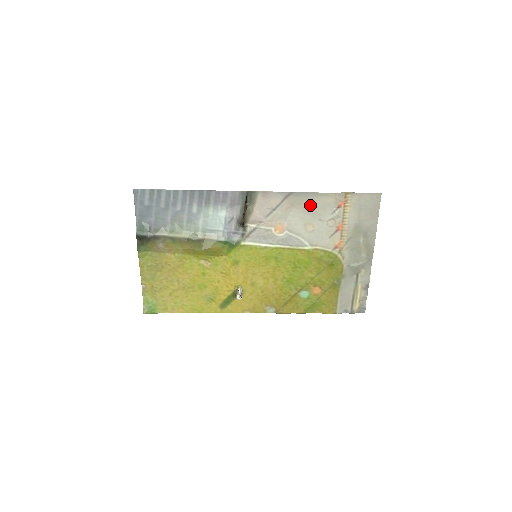
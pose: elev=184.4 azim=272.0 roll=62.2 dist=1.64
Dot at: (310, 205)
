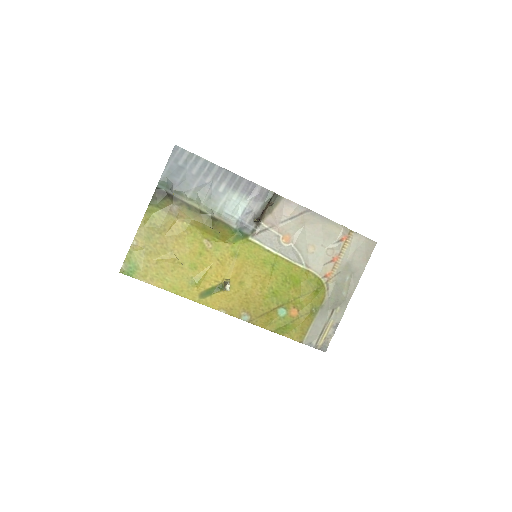
Dot at: (320, 228)
